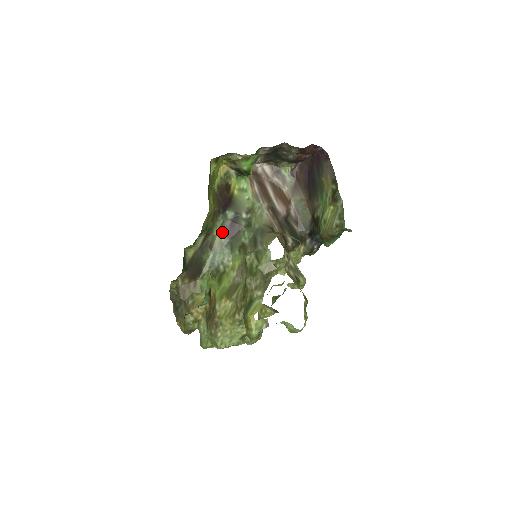
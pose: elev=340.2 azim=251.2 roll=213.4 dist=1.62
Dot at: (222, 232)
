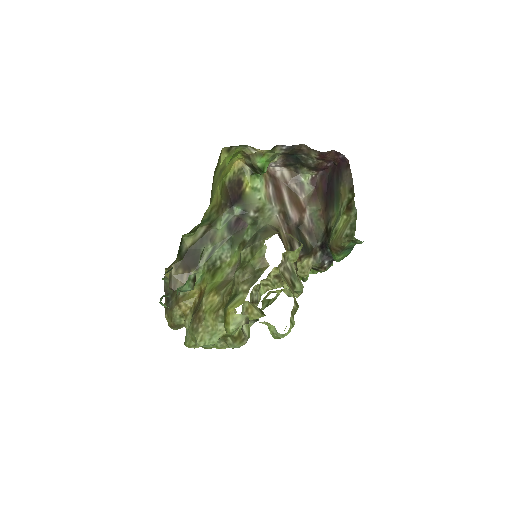
Dot at: (226, 227)
